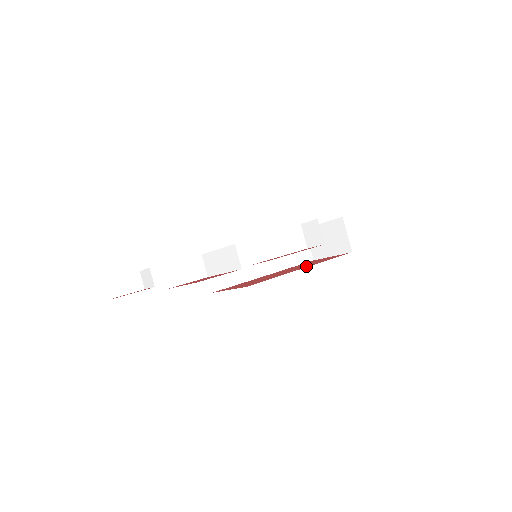
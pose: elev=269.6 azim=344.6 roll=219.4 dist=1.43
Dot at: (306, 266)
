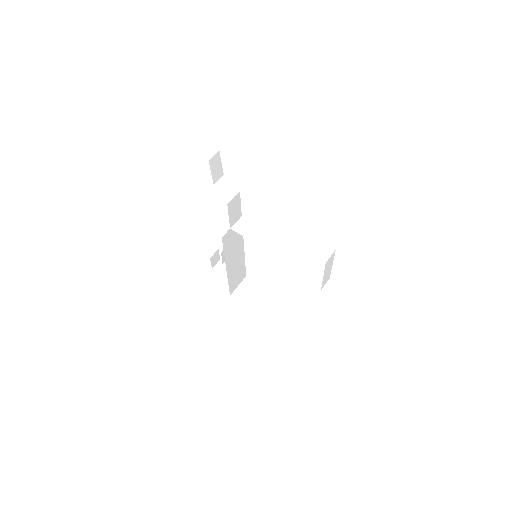
Dot at: occluded
